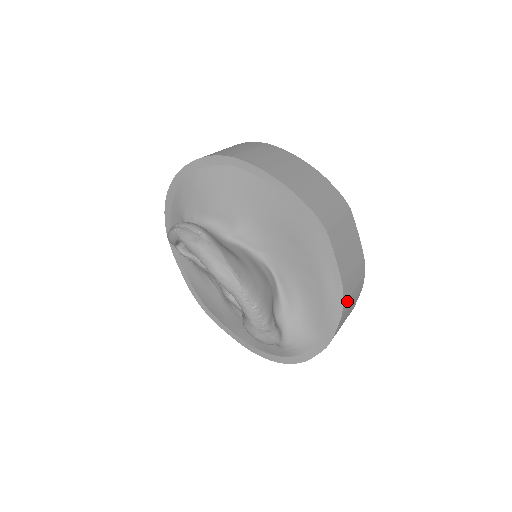
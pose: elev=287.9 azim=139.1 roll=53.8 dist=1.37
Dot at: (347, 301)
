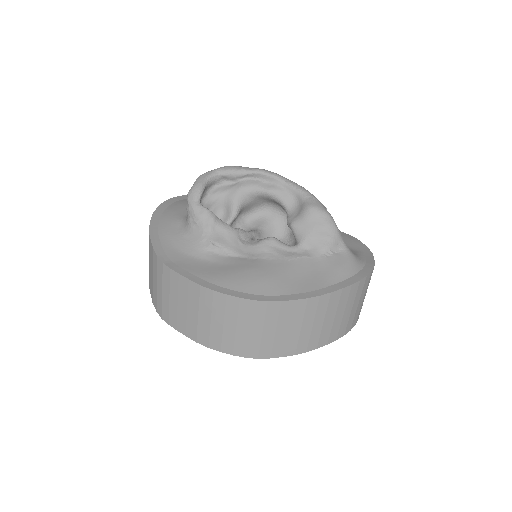
Dot at: occluded
